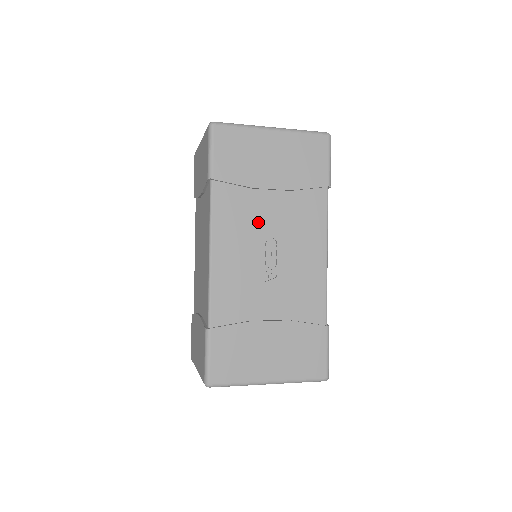
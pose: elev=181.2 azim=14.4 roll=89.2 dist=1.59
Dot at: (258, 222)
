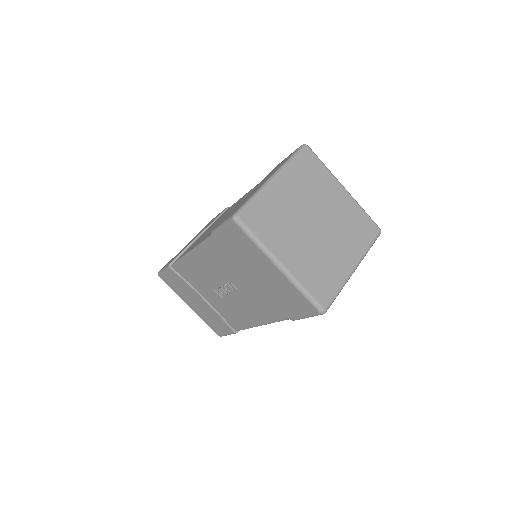
Dot at: (229, 276)
